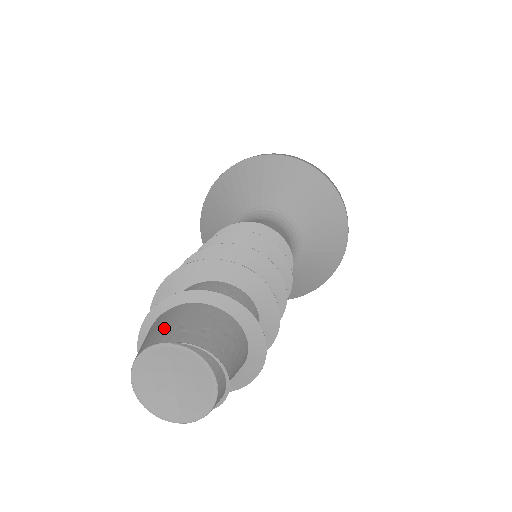
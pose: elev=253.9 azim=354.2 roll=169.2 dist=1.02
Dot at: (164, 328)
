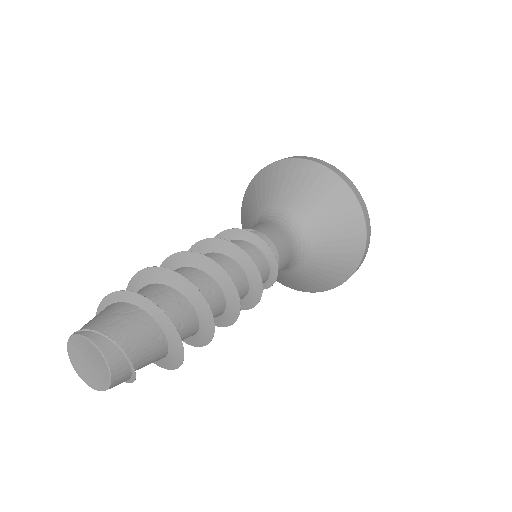
Dot at: occluded
